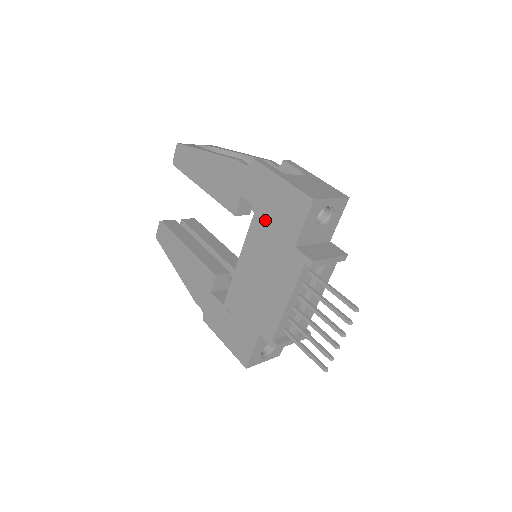
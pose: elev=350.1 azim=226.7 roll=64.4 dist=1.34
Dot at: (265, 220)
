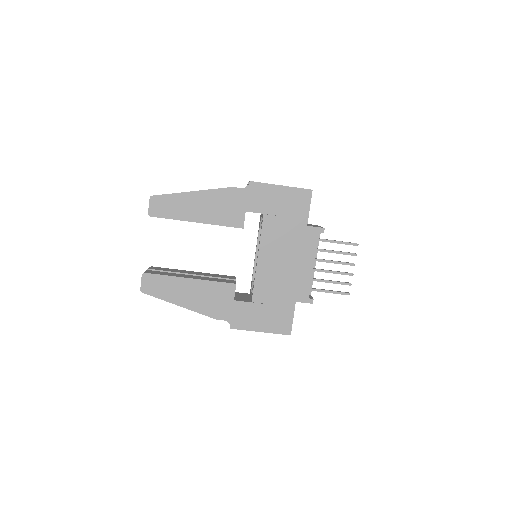
Dot at: (275, 219)
